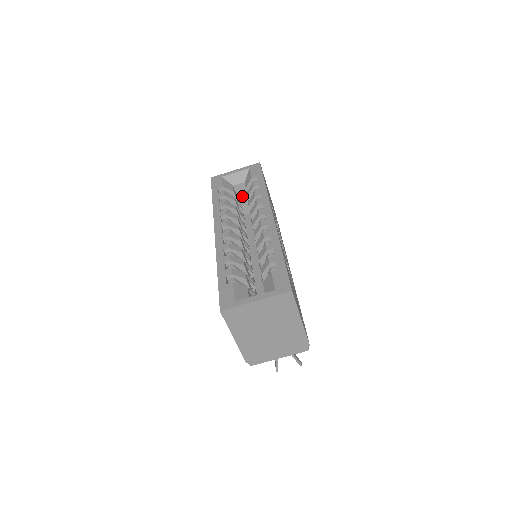
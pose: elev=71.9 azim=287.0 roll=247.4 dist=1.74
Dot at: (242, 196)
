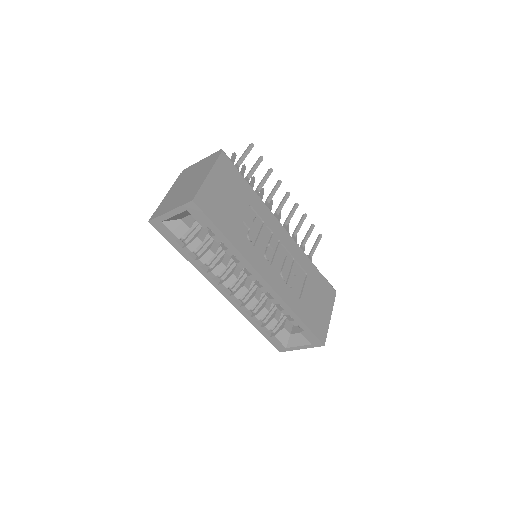
Dot at: occluded
